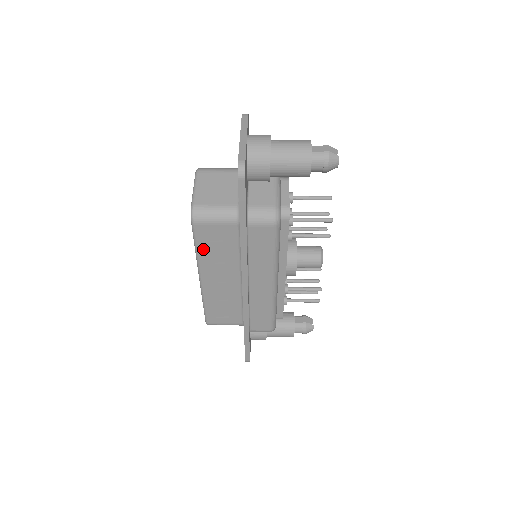
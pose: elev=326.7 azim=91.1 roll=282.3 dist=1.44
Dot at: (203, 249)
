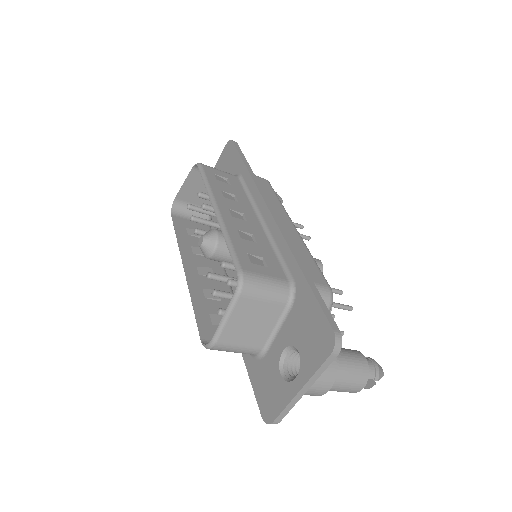
Dot at: (214, 184)
